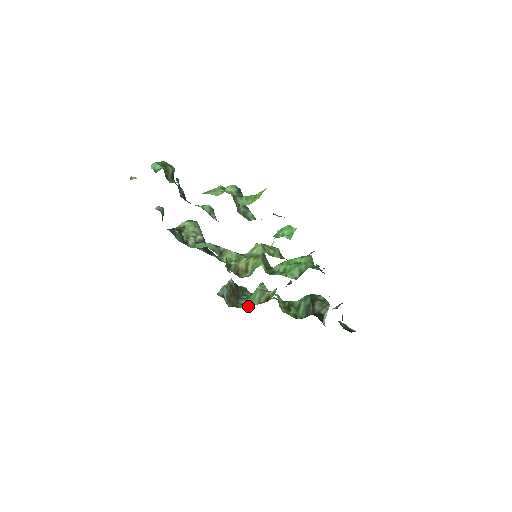
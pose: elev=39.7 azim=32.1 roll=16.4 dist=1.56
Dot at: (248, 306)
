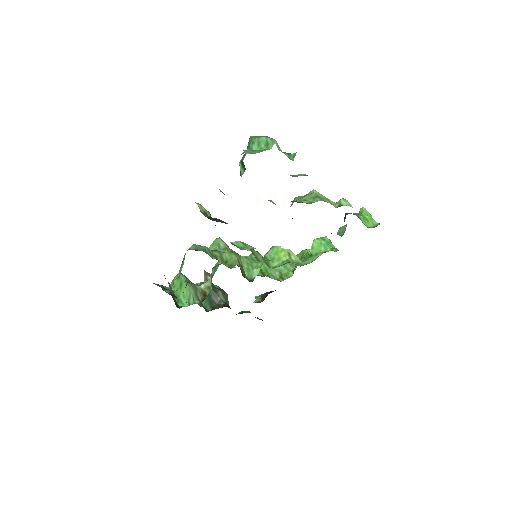
Dot at: (188, 304)
